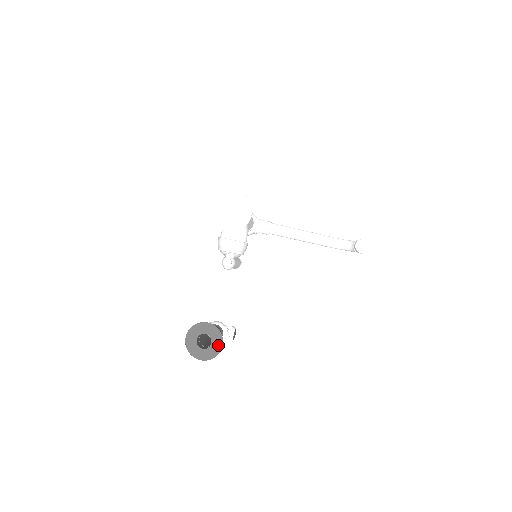
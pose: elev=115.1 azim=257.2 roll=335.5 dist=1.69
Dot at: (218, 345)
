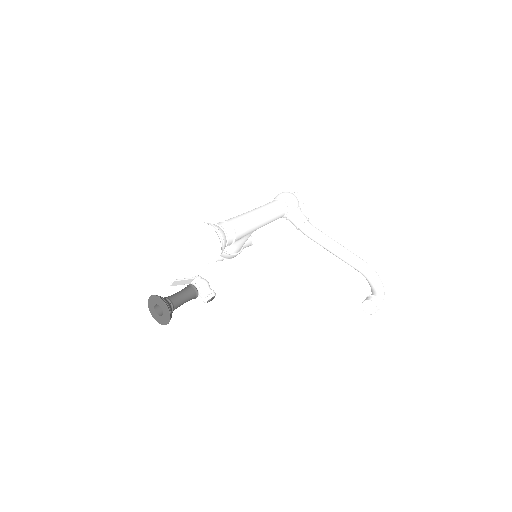
Dot at: (166, 320)
